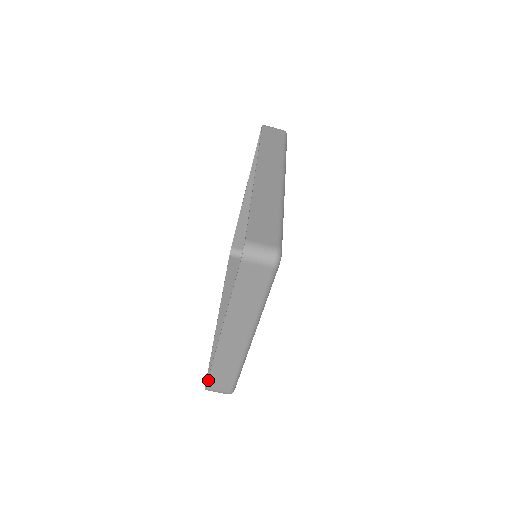
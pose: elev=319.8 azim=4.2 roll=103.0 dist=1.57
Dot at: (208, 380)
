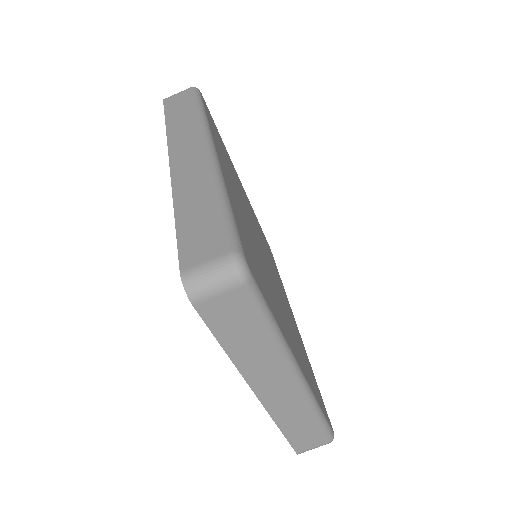
Dot at: (291, 445)
